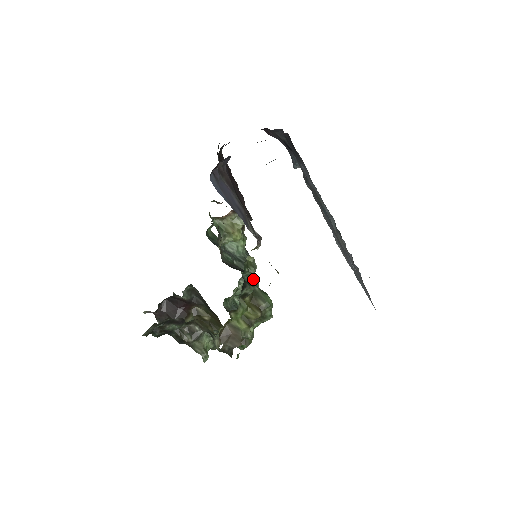
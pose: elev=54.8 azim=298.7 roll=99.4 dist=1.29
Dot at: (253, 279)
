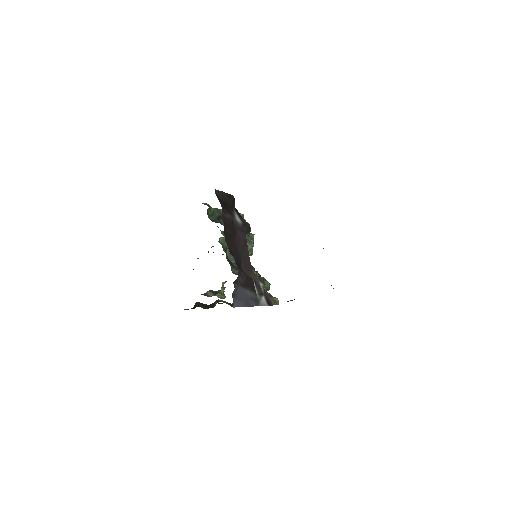
Dot at: occluded
